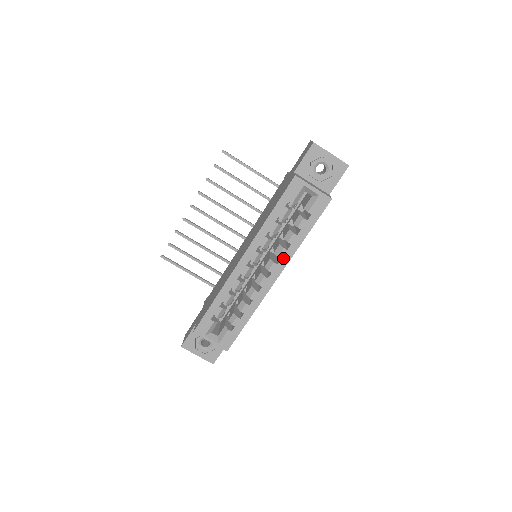
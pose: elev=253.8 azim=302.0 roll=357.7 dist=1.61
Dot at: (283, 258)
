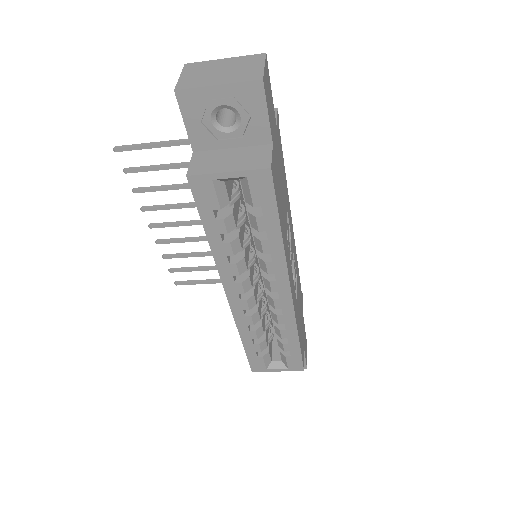
Dot at: (276, 272)
